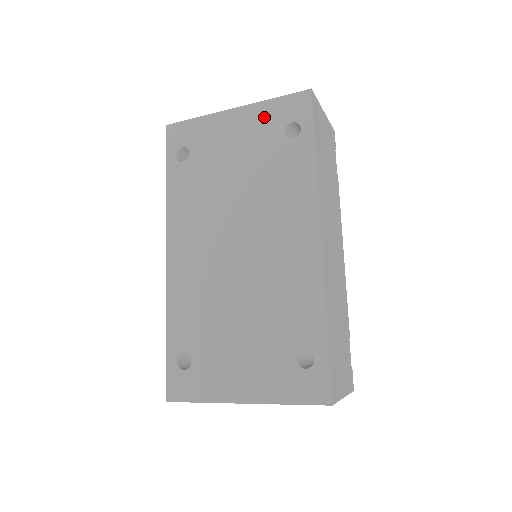
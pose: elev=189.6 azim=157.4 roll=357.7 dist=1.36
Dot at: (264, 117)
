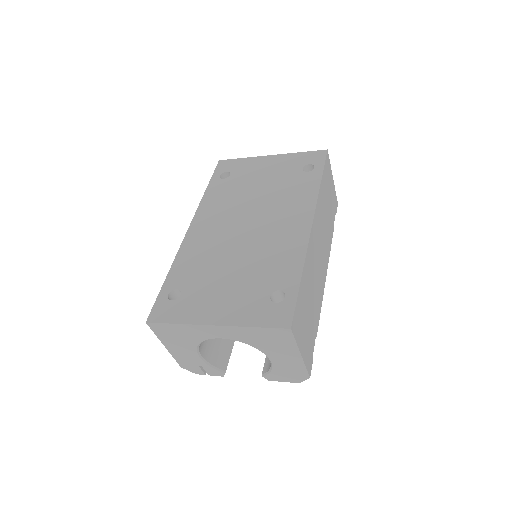
Dot at: (291, 160)
